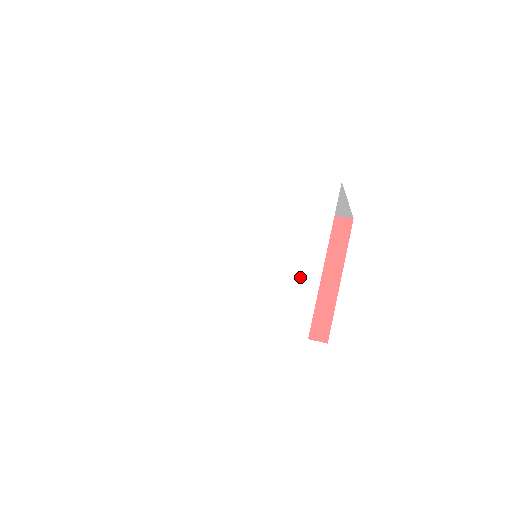
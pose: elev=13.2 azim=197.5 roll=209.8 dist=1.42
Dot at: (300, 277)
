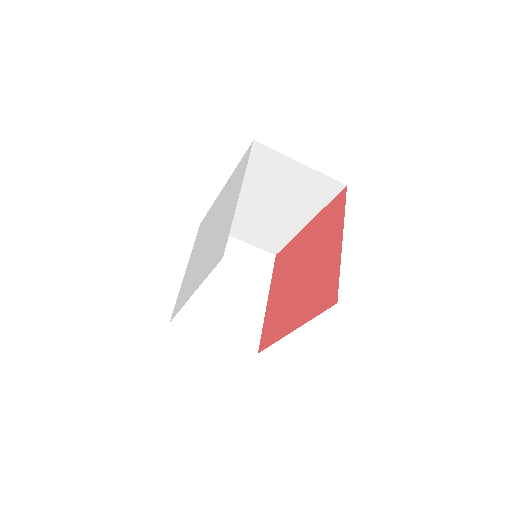
Dot at: (228, 221)
